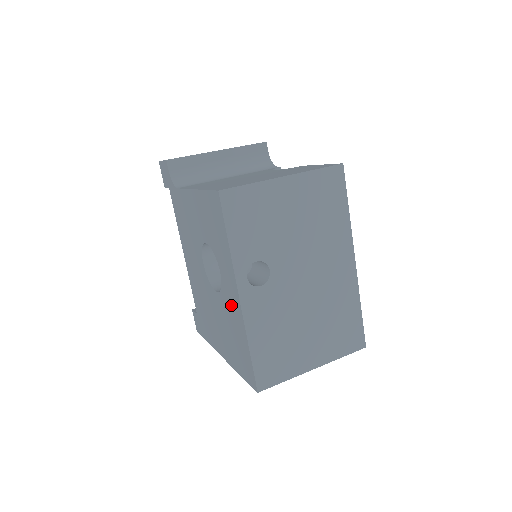
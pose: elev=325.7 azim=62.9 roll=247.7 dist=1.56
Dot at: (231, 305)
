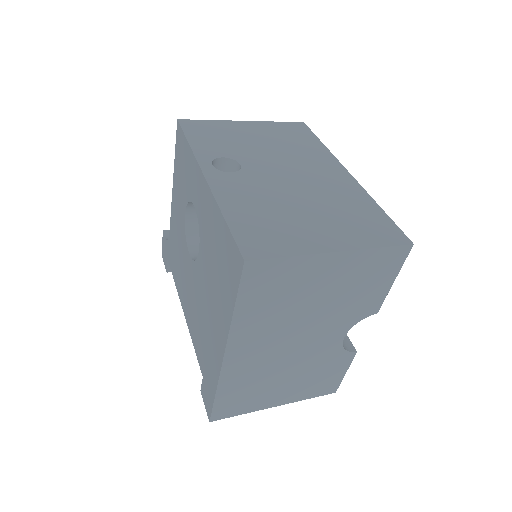
Dot at: (205, 215)
